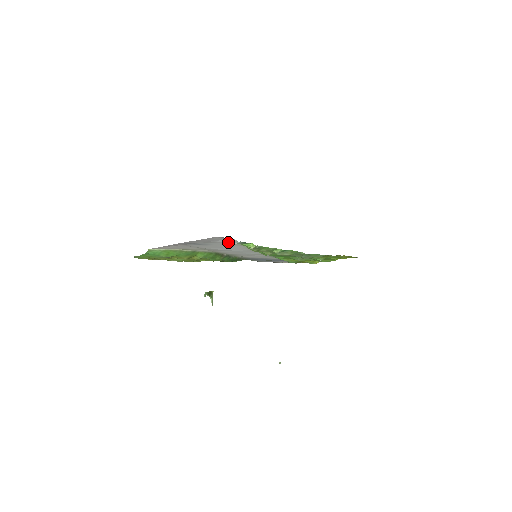
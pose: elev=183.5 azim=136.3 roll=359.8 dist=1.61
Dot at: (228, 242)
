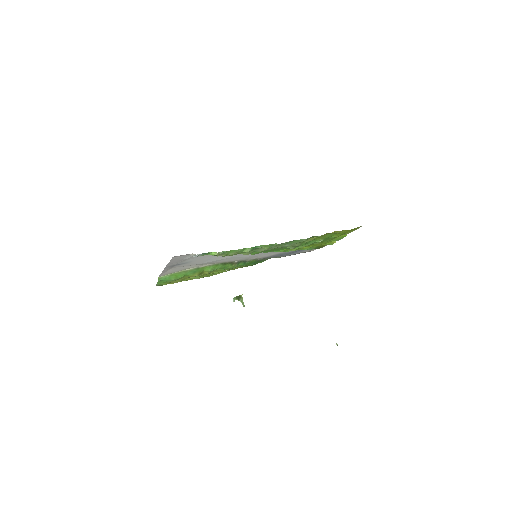
Dot at: (198, 256)
